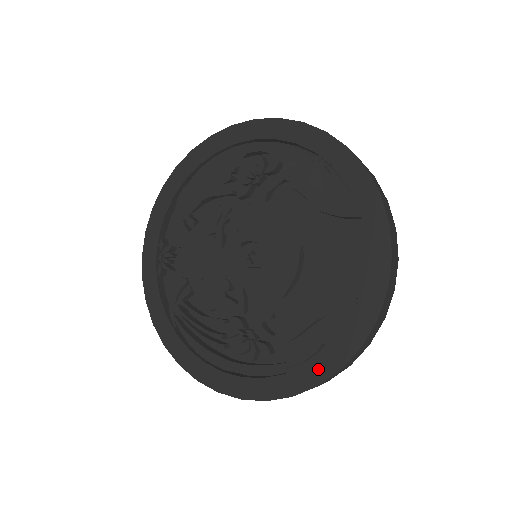
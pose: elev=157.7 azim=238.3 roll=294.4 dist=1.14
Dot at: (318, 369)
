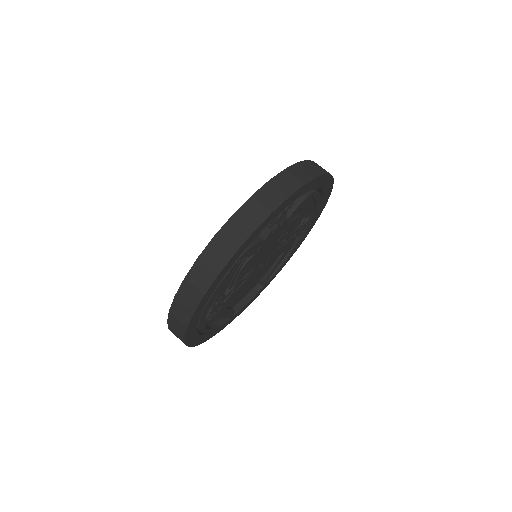
Dot at: occluded
